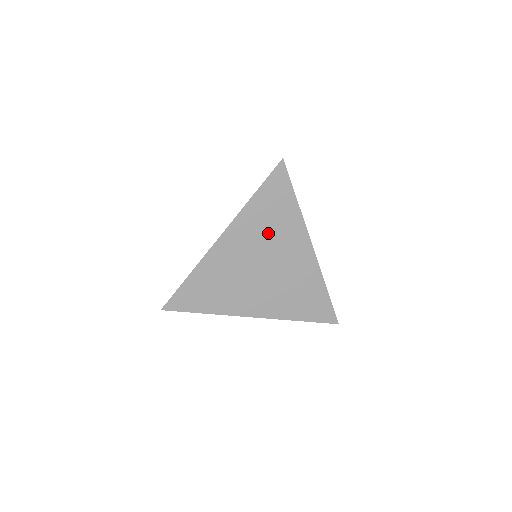
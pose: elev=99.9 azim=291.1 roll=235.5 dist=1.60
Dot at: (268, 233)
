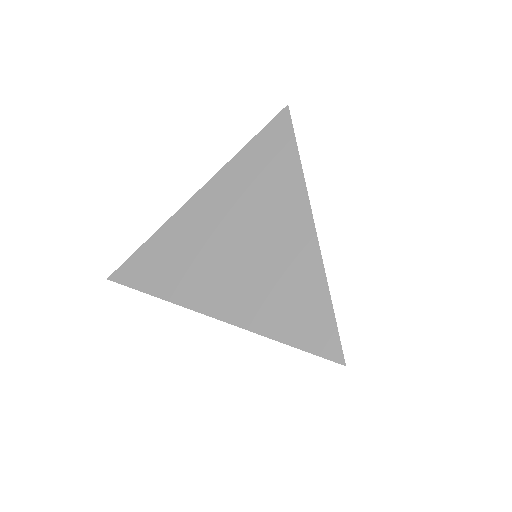
Dot at: occluded
